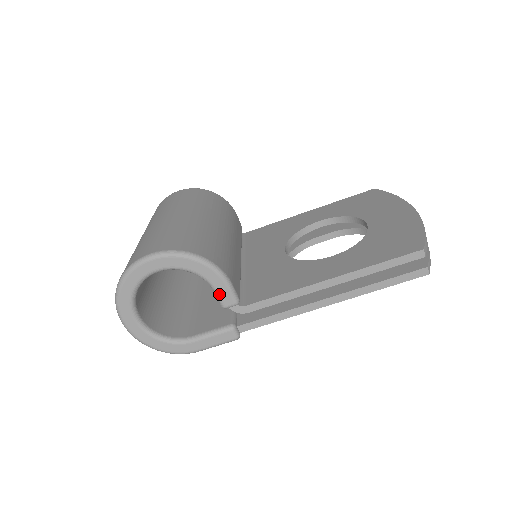
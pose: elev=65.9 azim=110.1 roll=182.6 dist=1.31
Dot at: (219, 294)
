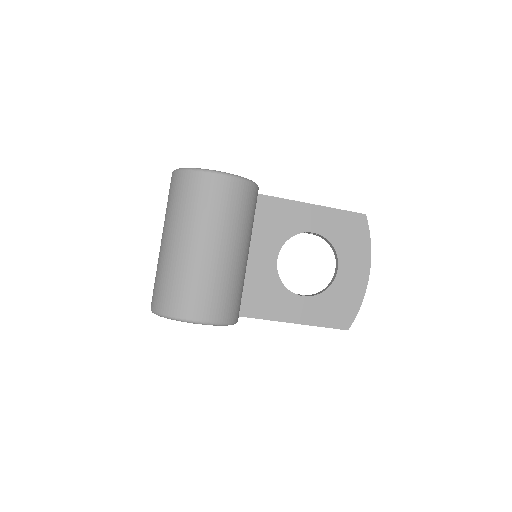
Dot at: occluded
